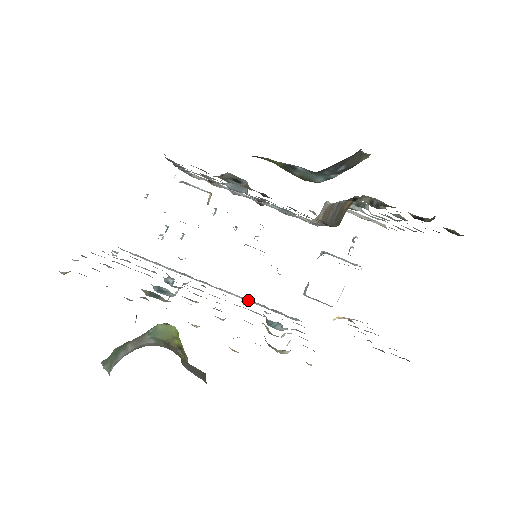
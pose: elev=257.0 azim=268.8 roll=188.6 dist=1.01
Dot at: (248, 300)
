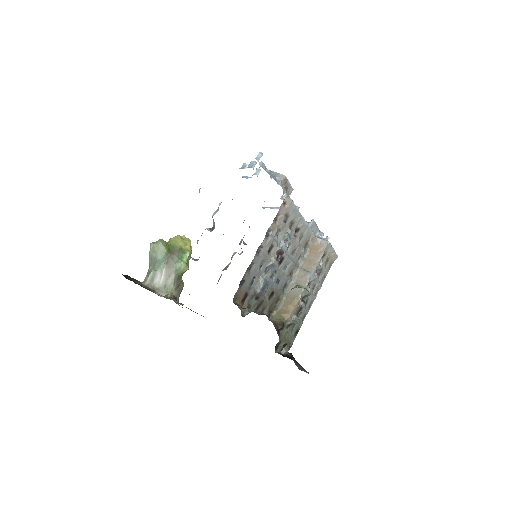
Dot at: occluded
